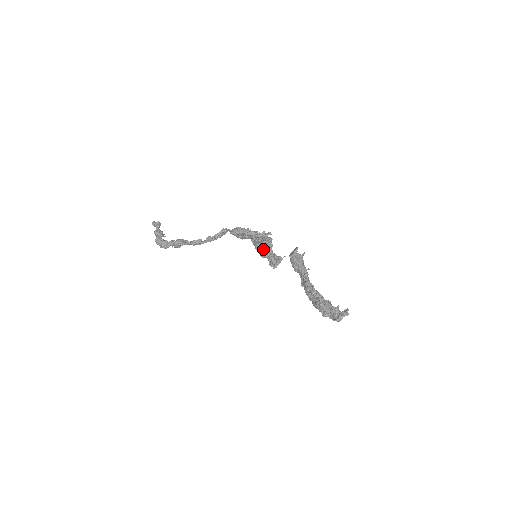
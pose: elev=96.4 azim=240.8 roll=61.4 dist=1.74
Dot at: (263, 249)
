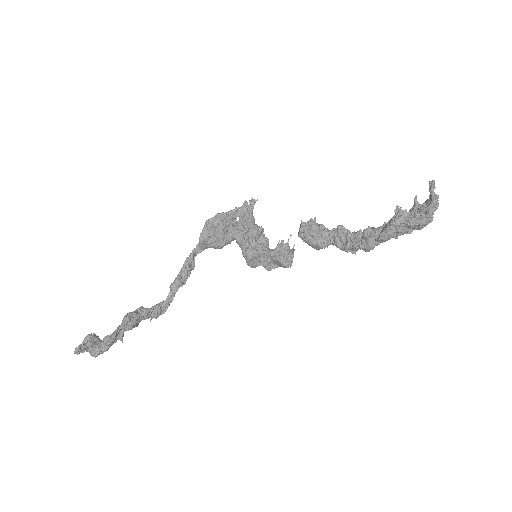
Dot at: (259, 252)
